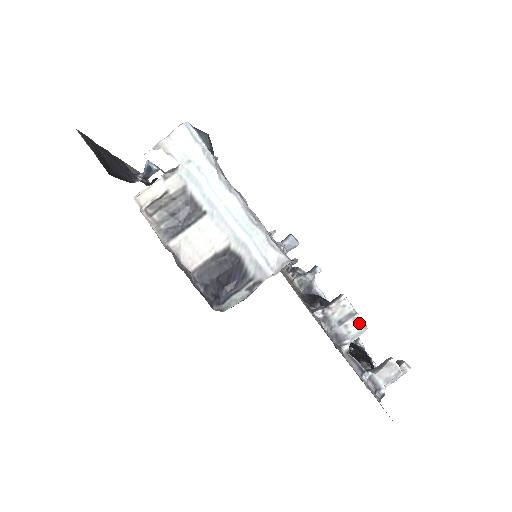
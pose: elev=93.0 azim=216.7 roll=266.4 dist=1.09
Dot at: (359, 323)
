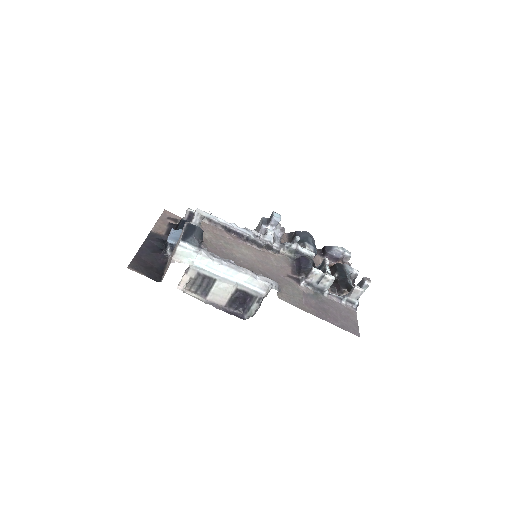
Dot at: (328, 279)
